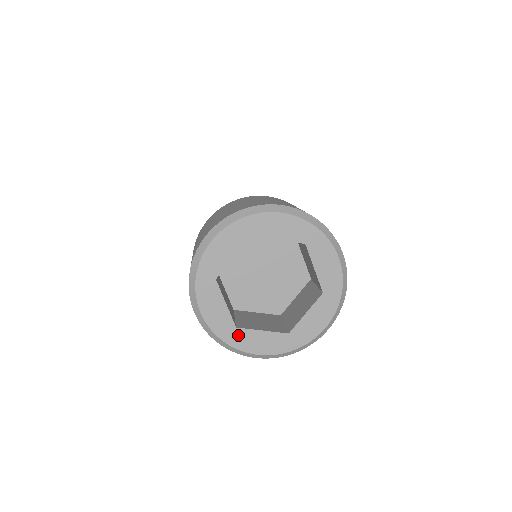
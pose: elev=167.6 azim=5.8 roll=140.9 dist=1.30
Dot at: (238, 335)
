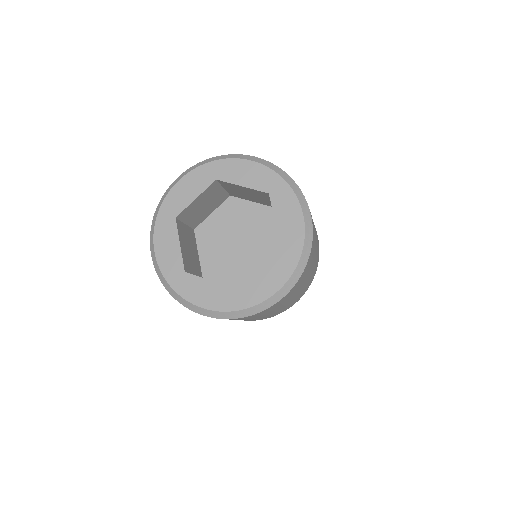
Dot at: (245, 293)
